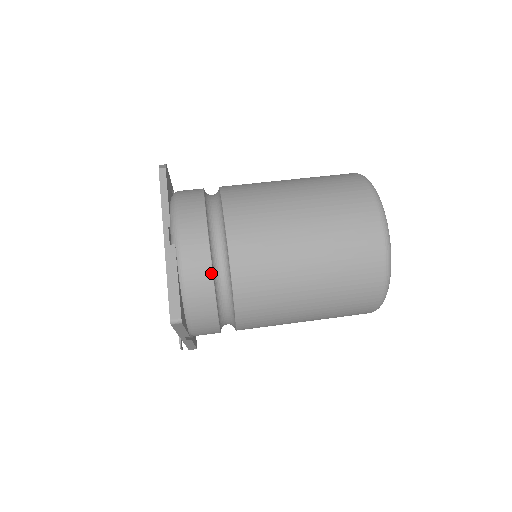
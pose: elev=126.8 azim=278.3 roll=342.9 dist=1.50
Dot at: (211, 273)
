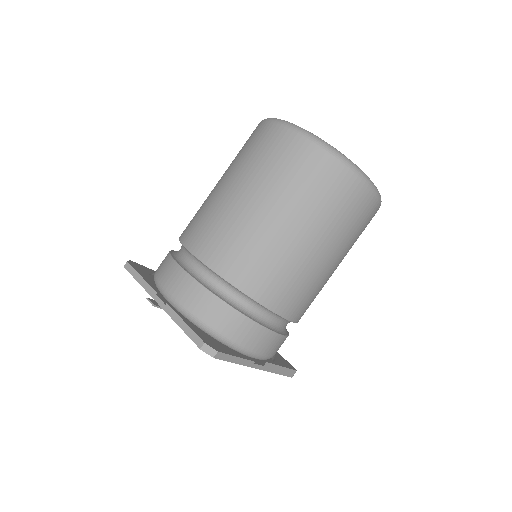
Dot at: occluded
